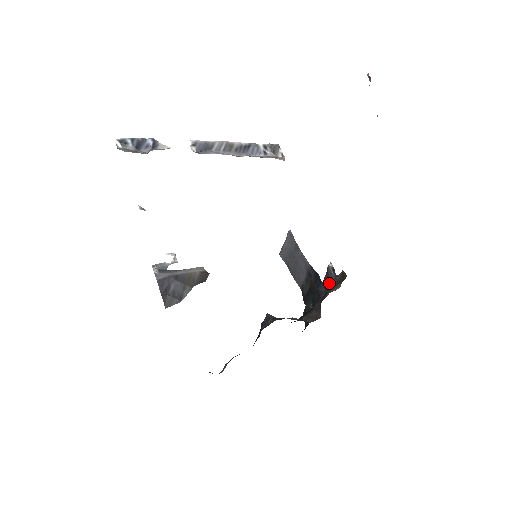
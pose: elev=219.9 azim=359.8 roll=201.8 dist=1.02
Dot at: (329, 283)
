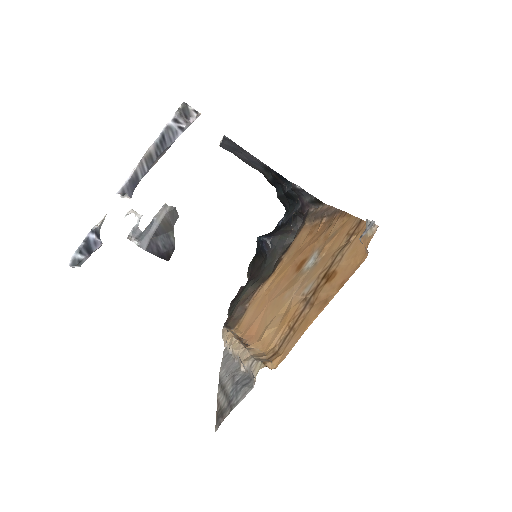
Dot at: (302, 196)
